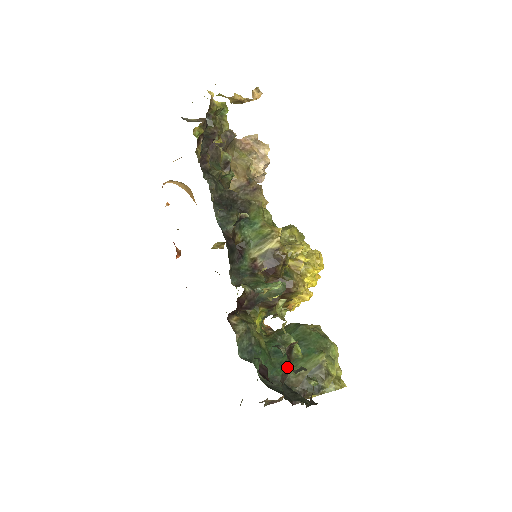
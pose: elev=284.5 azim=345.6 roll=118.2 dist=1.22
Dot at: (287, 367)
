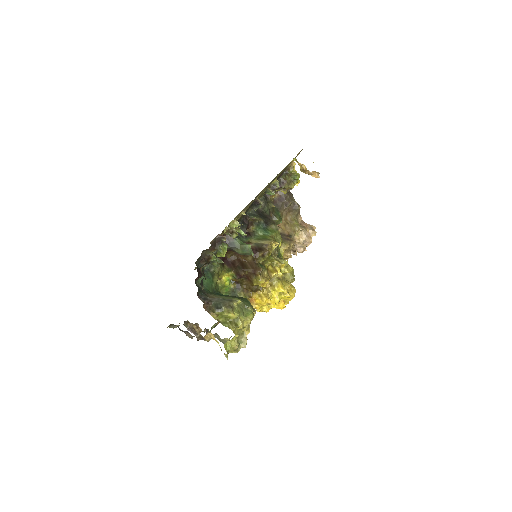
Dot at: occluded
